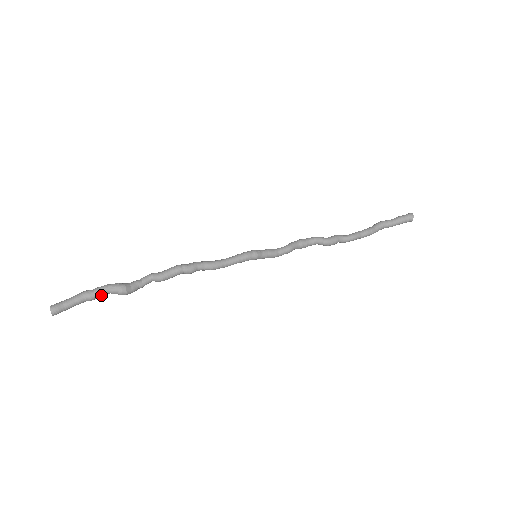
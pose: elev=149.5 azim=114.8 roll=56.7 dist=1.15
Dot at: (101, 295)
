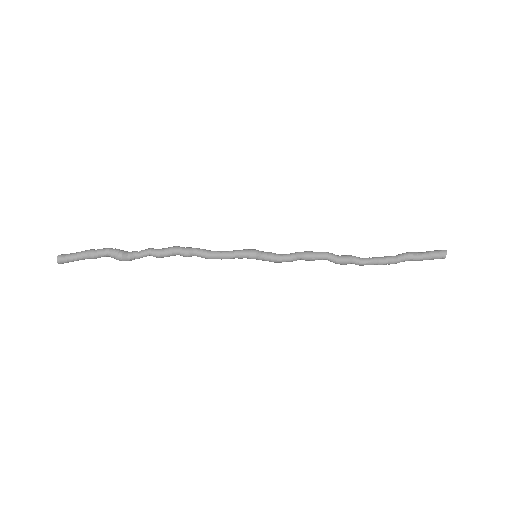
Dot at: (101, 256)
